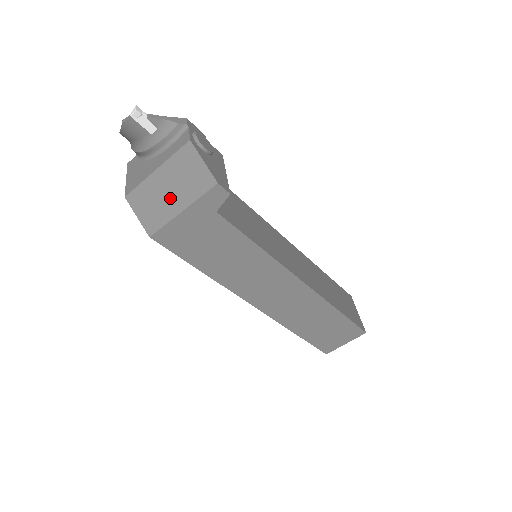
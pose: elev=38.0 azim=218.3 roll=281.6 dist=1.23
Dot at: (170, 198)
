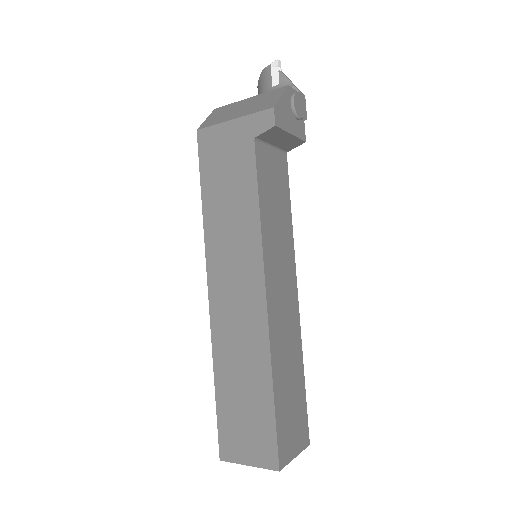
Dot at: (237, 112)
